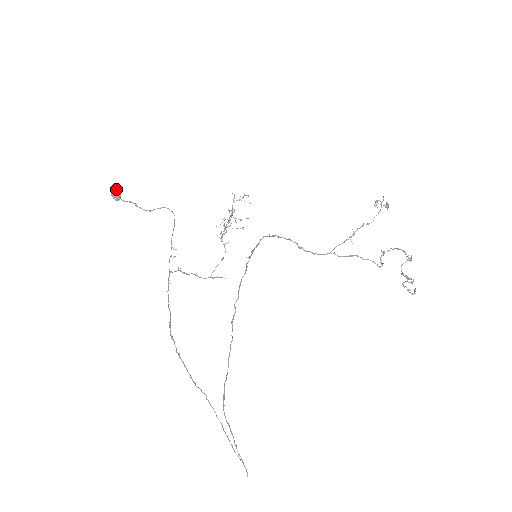
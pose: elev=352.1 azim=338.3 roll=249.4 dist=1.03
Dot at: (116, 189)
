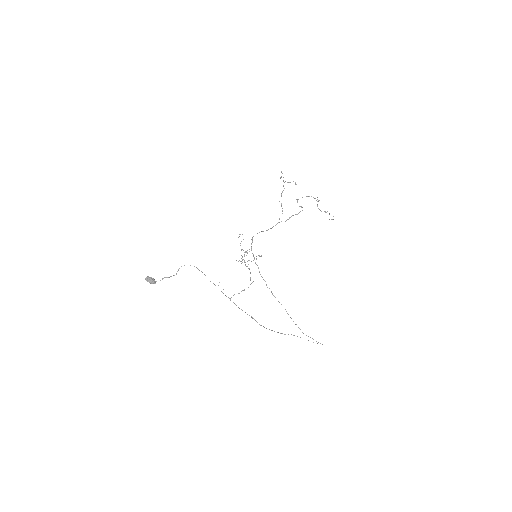
Dot at: (150, 278)
